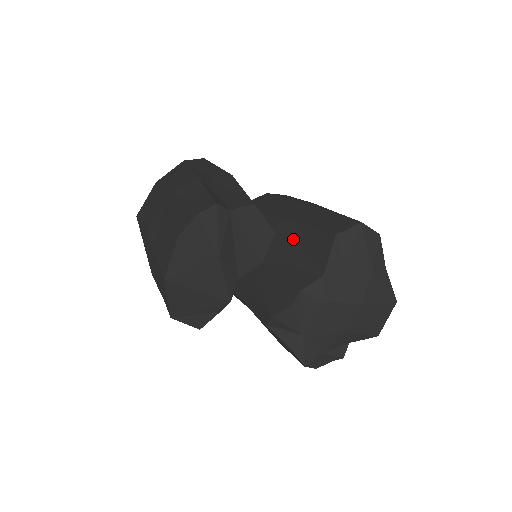
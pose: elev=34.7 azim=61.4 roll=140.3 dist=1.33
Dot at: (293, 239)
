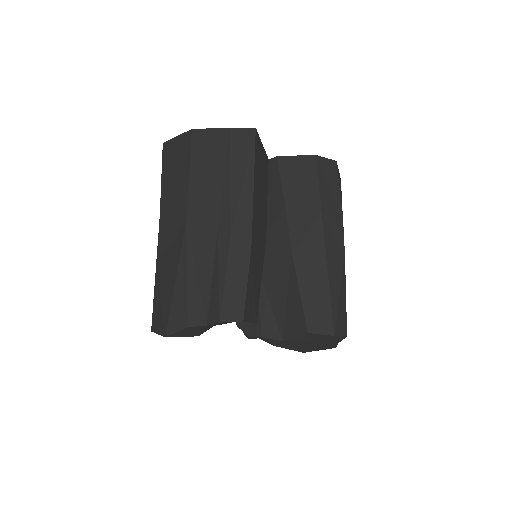
Dot at: (286, 285)
